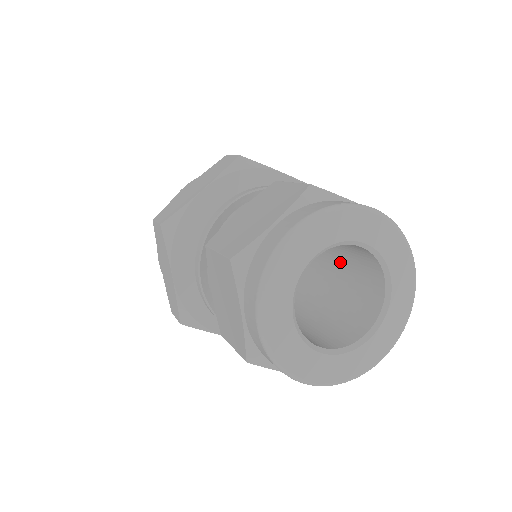
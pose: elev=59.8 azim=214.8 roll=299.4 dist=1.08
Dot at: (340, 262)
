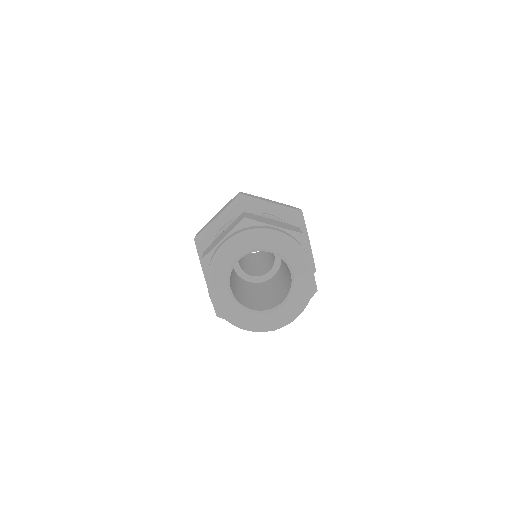
Dot at: occluded
